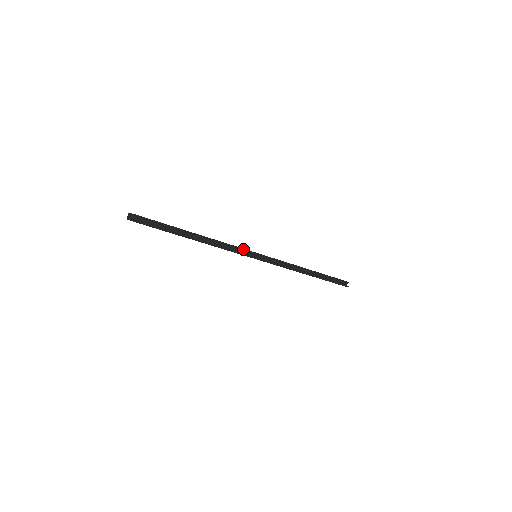
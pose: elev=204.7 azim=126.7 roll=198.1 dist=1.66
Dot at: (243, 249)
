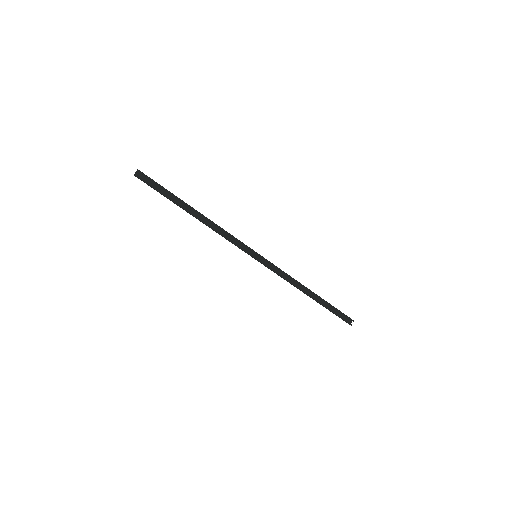
Dot at: (244, 244)
